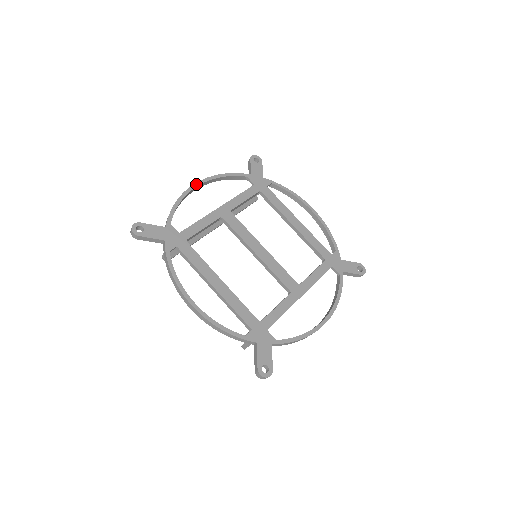
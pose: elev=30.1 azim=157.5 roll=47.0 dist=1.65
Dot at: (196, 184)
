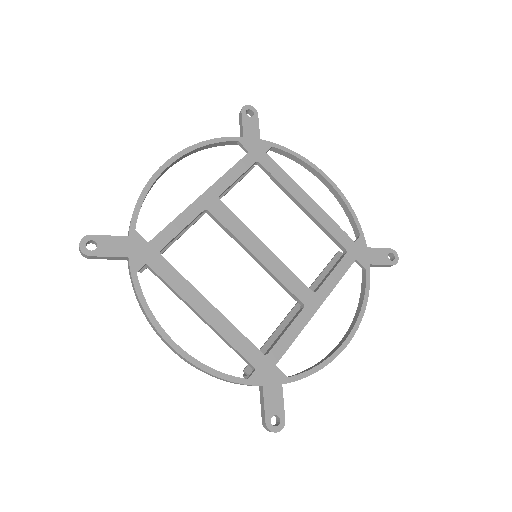
Dot at: (167, 162)
